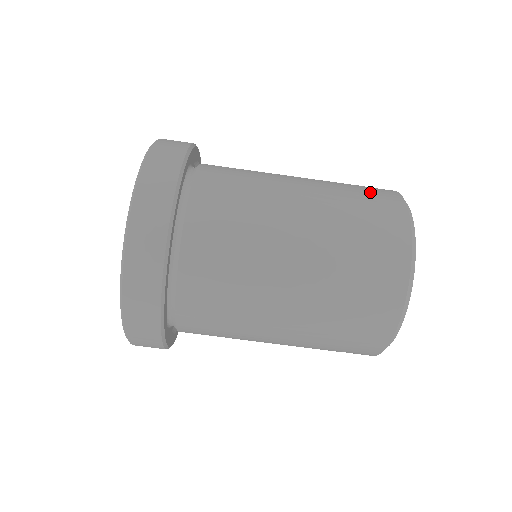
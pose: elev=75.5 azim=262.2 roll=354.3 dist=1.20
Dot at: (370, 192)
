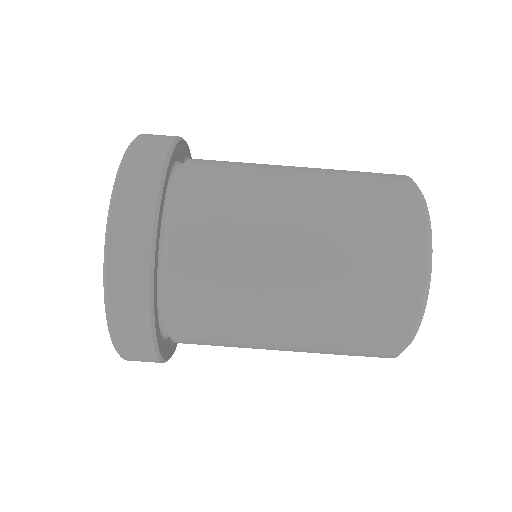
Dot at: (371, 172)
